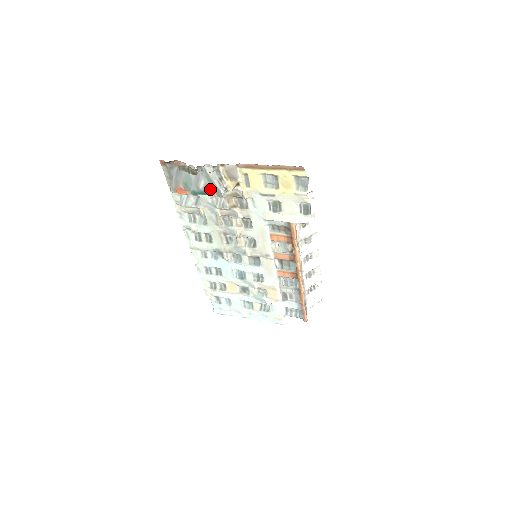
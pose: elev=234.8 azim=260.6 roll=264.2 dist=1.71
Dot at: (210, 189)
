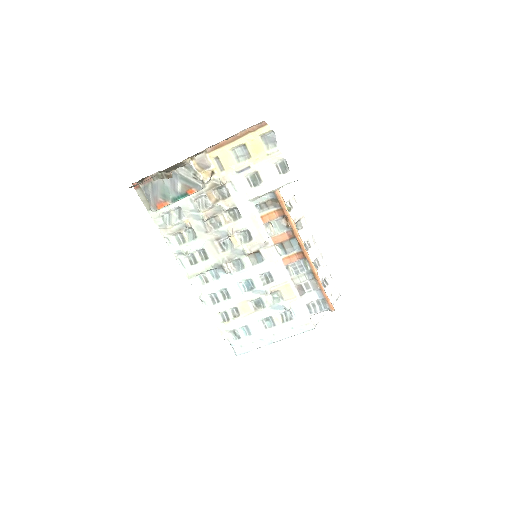
Dot at: (188, 187)
